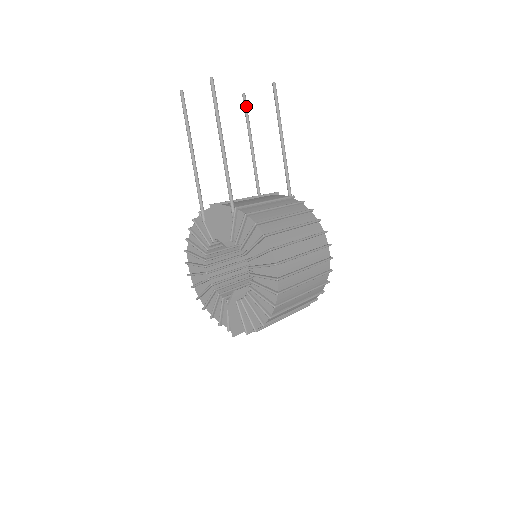
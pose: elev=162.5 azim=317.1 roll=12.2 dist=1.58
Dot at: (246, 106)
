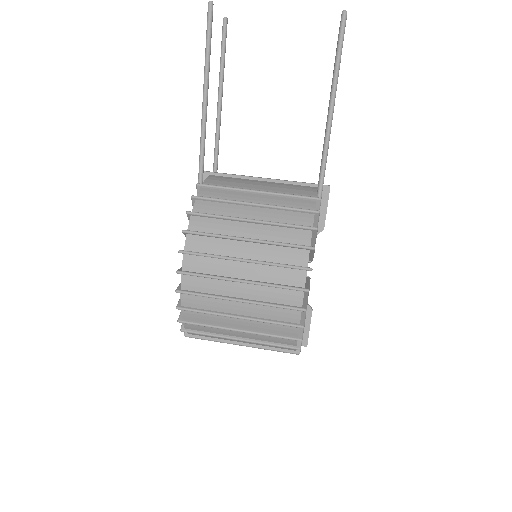
Dot at: occluded
